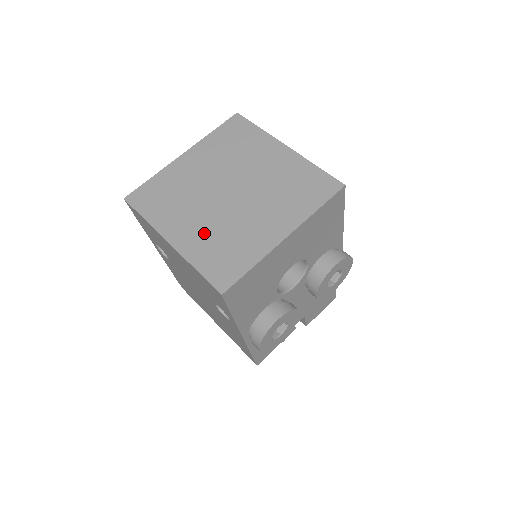
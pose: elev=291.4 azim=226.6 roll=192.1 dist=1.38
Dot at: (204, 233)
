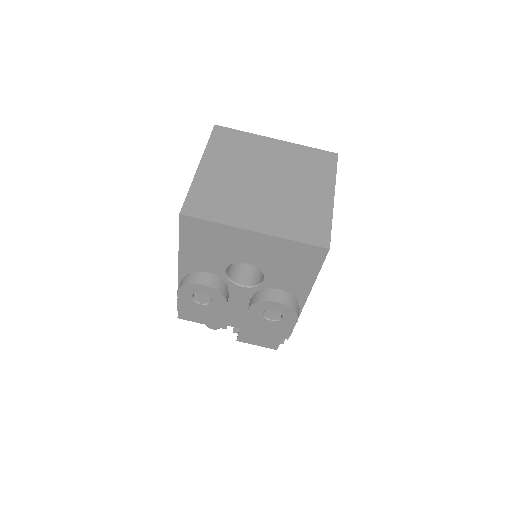
Dot at: (221, 181)
